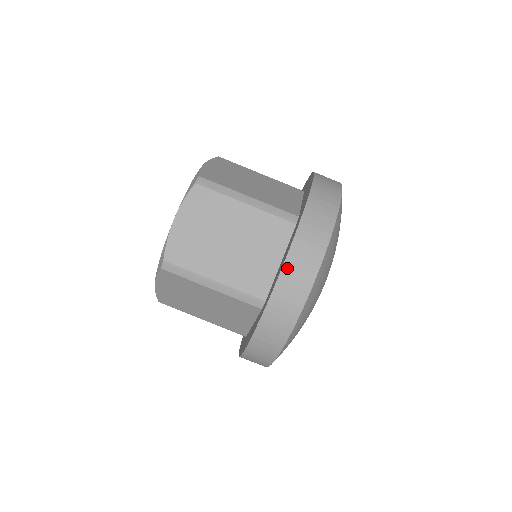
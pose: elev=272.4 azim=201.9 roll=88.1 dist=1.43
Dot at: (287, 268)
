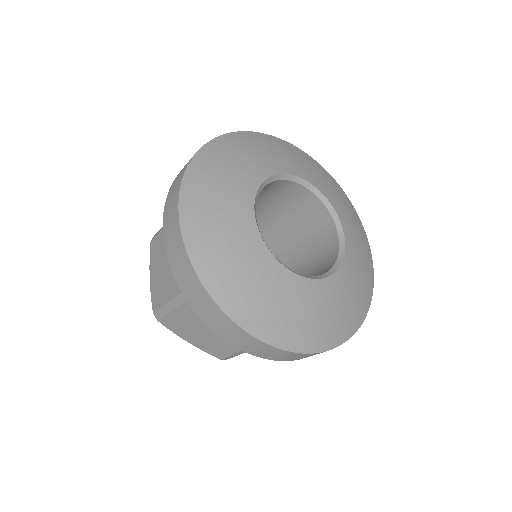
Dot at: occluded
